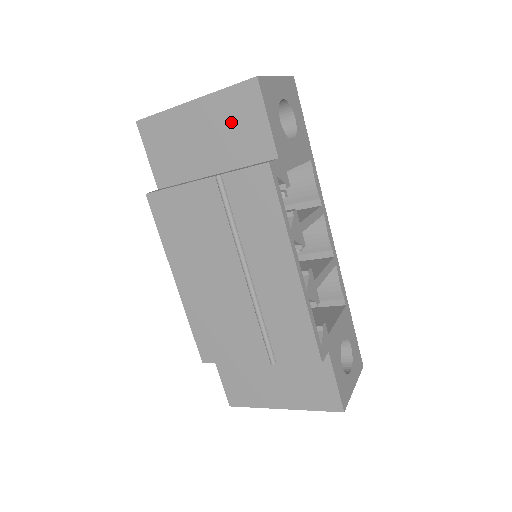
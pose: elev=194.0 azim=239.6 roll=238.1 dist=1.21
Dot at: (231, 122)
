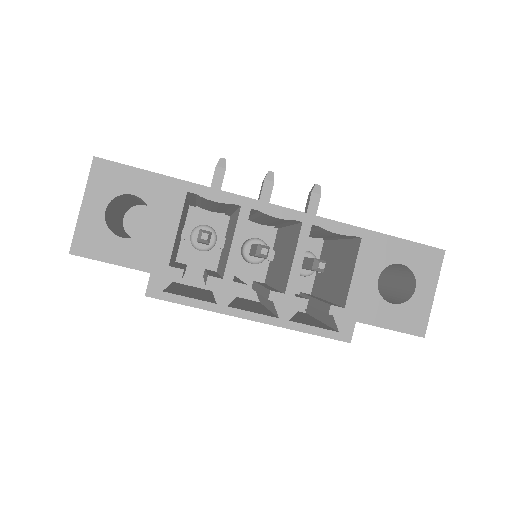
Dot at: occluded
